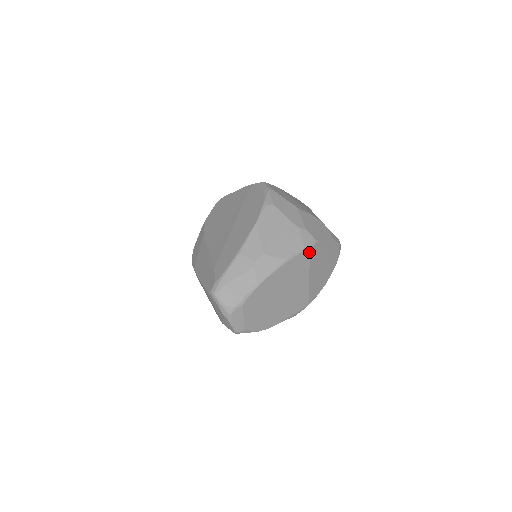
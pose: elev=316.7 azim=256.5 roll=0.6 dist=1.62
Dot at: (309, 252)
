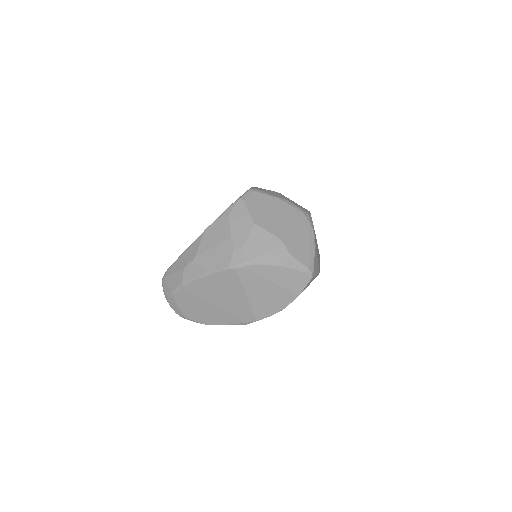
Dot at: (236, 272)
